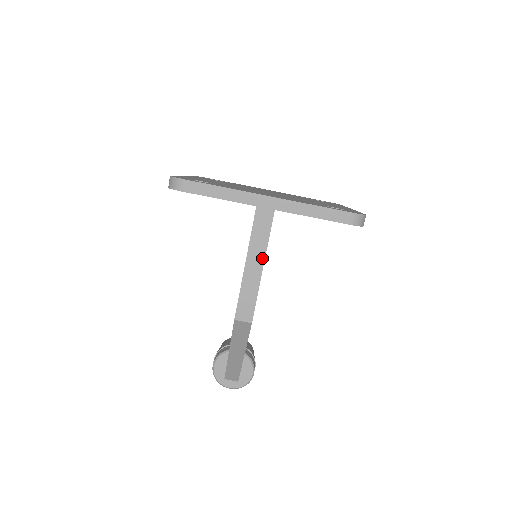
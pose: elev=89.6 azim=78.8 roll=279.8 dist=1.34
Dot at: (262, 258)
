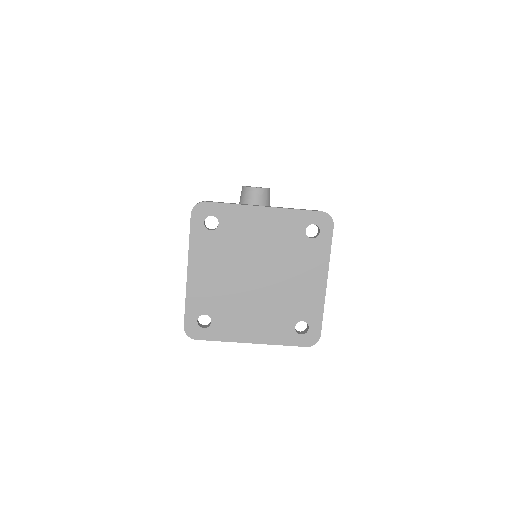
Dot at: occluded
